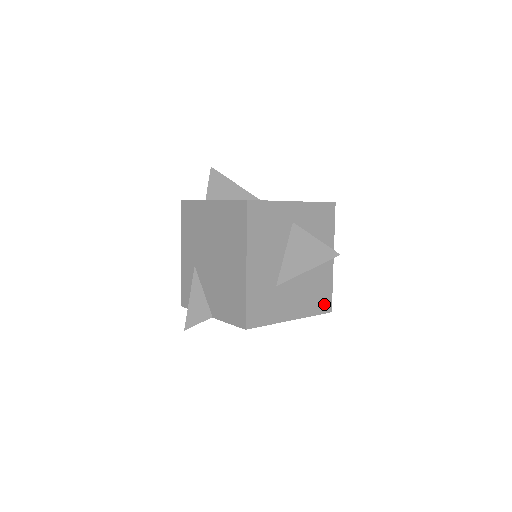
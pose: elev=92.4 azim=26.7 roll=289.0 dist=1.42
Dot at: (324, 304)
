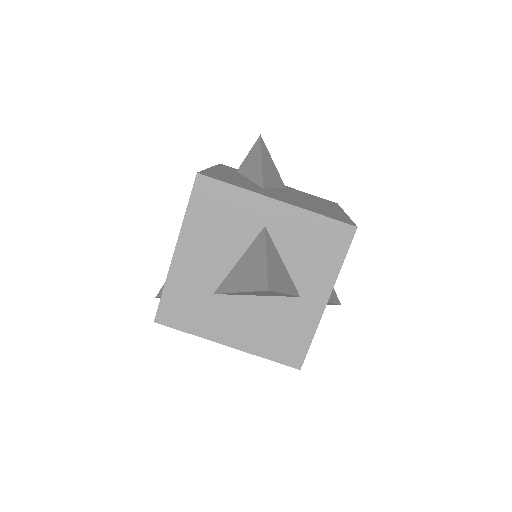
Dot at: (290, 353)
